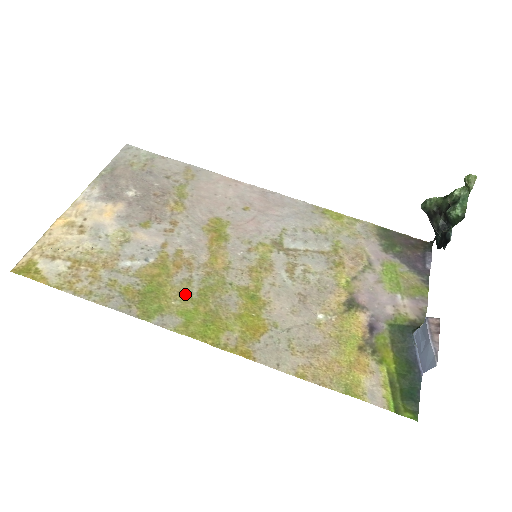
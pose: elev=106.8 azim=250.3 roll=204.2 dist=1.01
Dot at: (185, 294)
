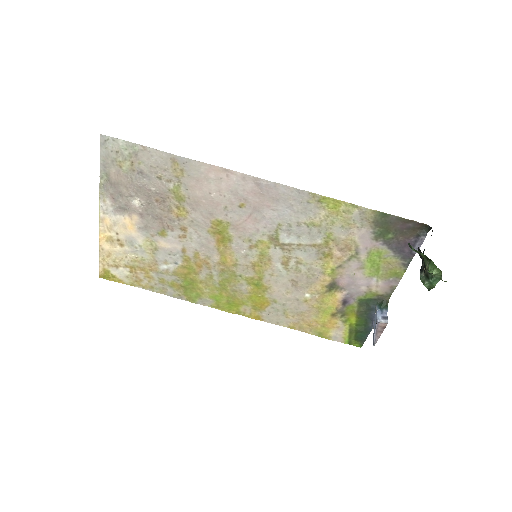
Dot at: (211, 285)
